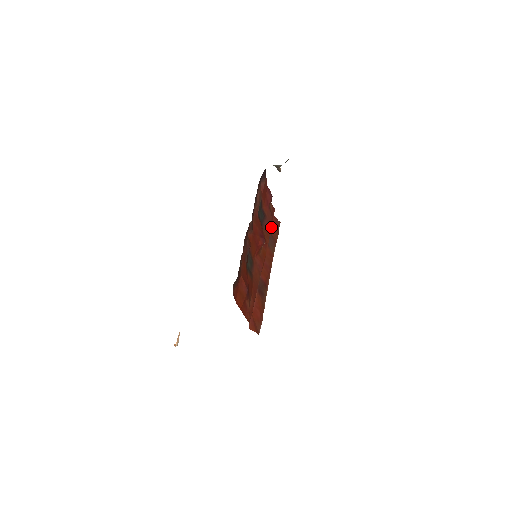
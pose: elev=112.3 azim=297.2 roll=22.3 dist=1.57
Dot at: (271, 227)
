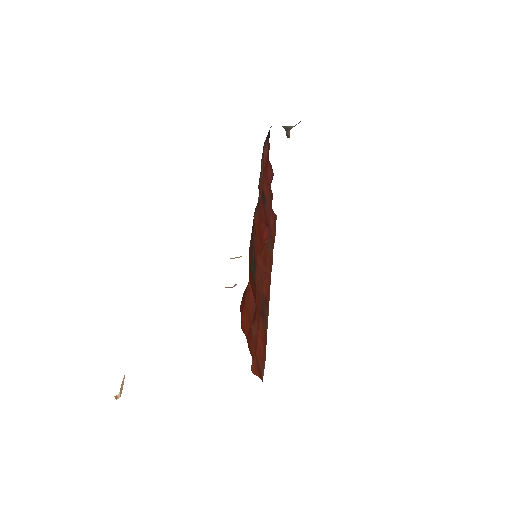
Dot at: occluded
